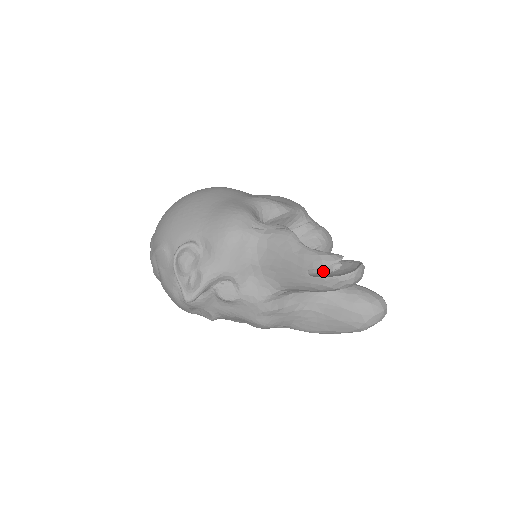
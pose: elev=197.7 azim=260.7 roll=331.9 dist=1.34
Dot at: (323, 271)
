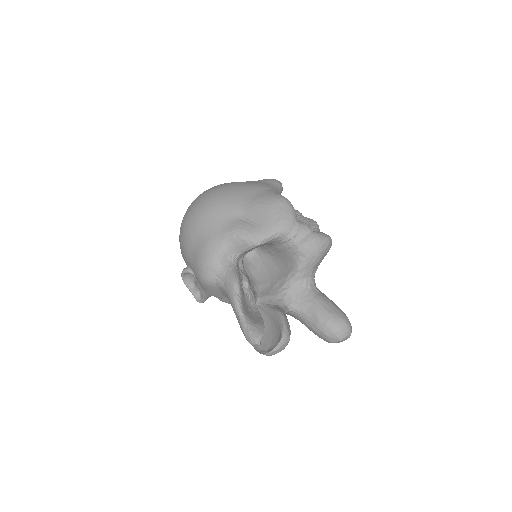
Dot at: occluded
